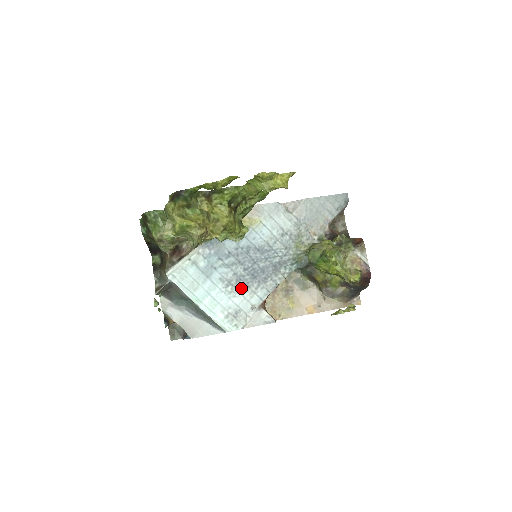
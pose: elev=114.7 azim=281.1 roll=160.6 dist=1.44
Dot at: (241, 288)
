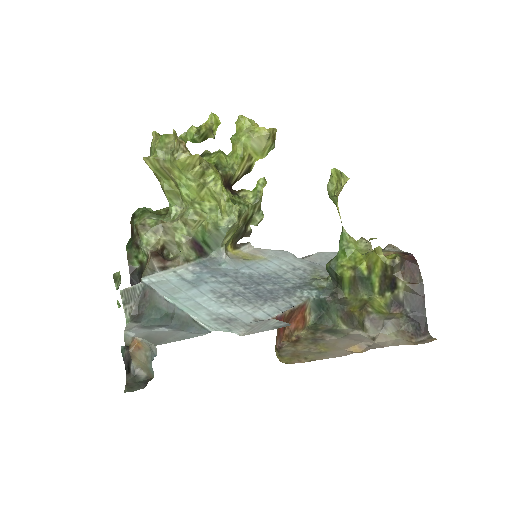
Dot at: (240, 302)
